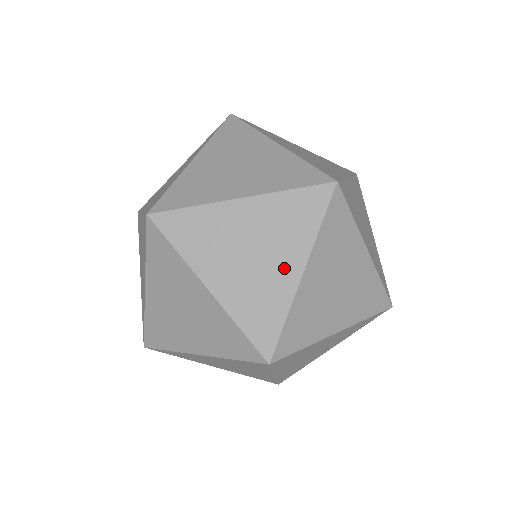
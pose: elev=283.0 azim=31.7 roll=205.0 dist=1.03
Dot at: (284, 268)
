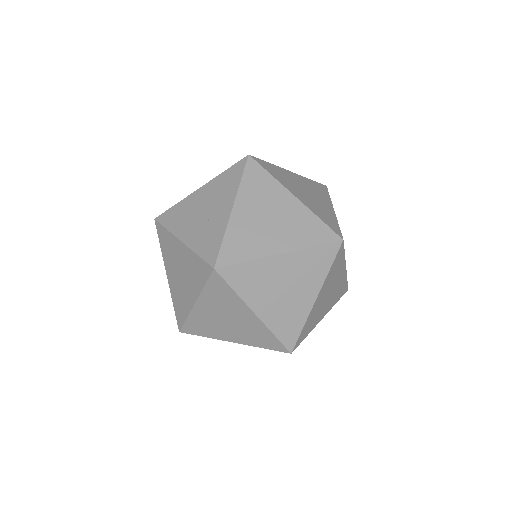
Dot at: (246, 317)
